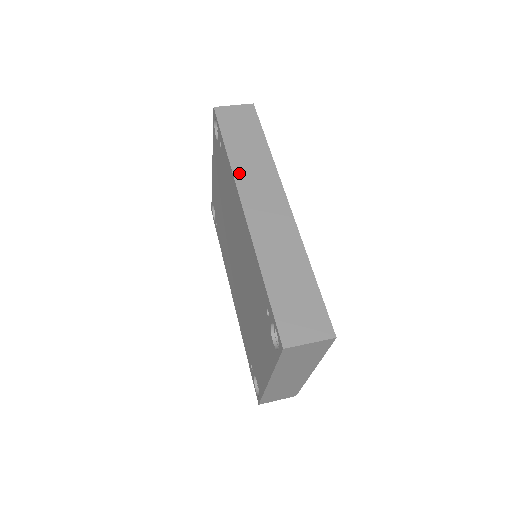
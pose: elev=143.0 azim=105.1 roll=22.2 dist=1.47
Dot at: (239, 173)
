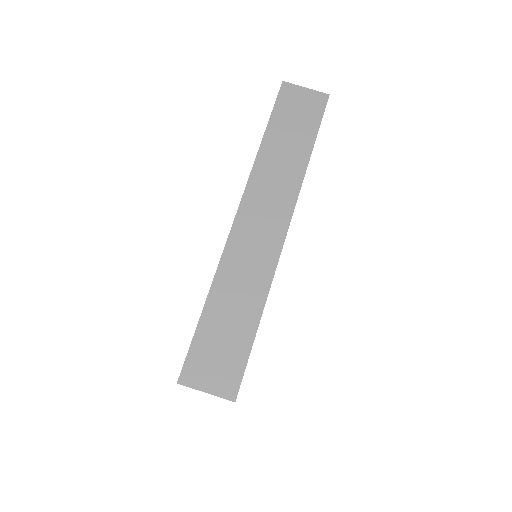
Dot at: (258, 173)
